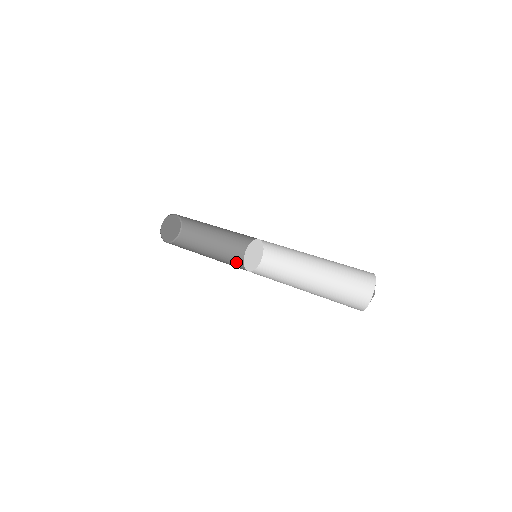
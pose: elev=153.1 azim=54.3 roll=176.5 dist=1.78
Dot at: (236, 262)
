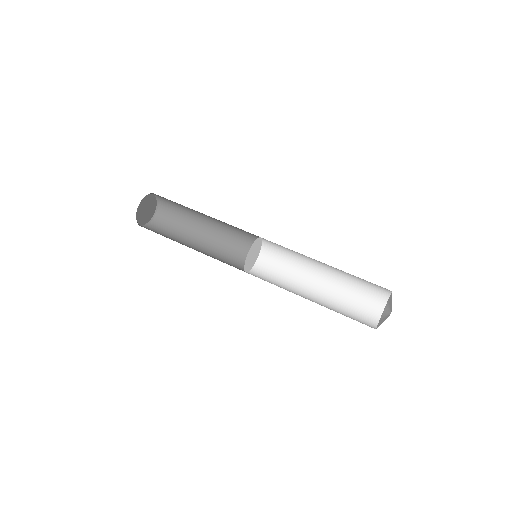
Dot at: (236, 242)
